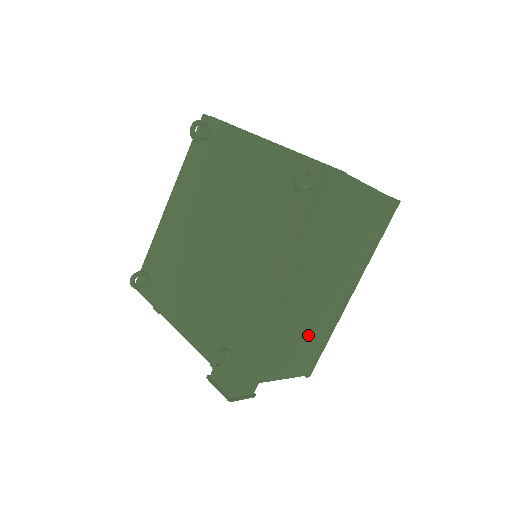
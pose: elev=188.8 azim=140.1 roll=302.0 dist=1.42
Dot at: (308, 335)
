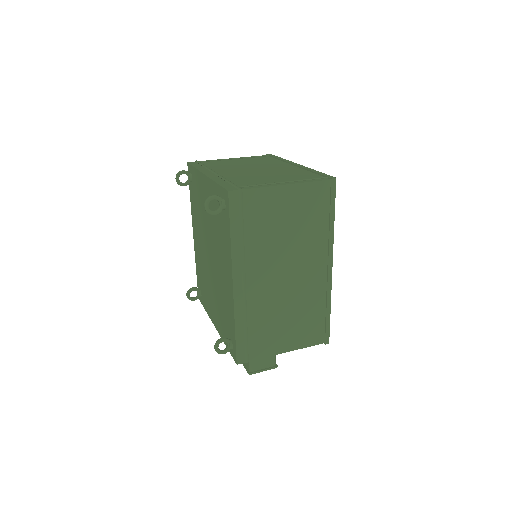
Dot at: (298, 312)
